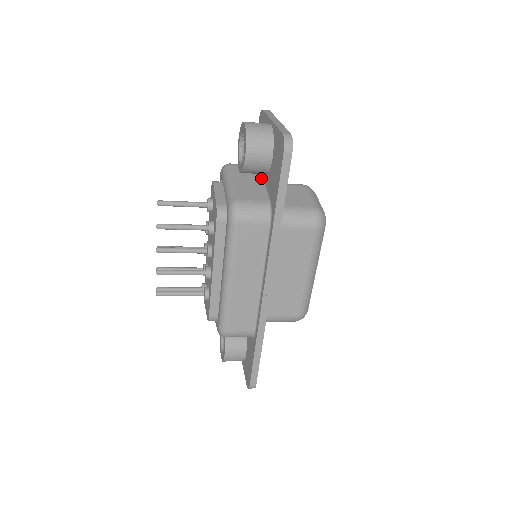
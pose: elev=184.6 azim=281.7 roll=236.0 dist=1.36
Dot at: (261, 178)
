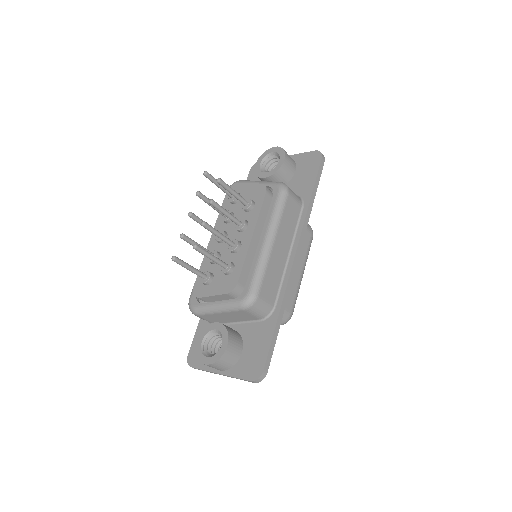
Dot at: occluded
